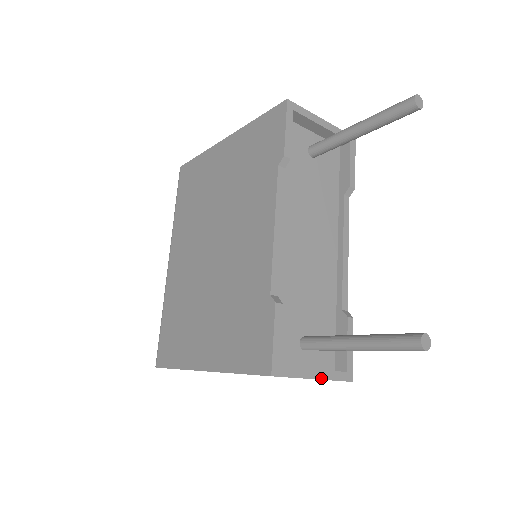
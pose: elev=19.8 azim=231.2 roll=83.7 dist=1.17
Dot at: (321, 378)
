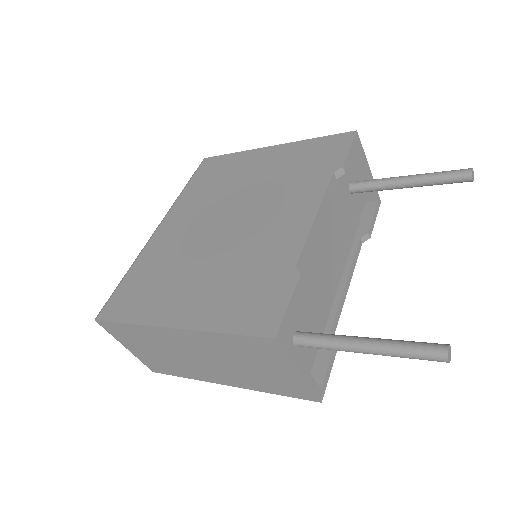
Dot at: (304, 377)
